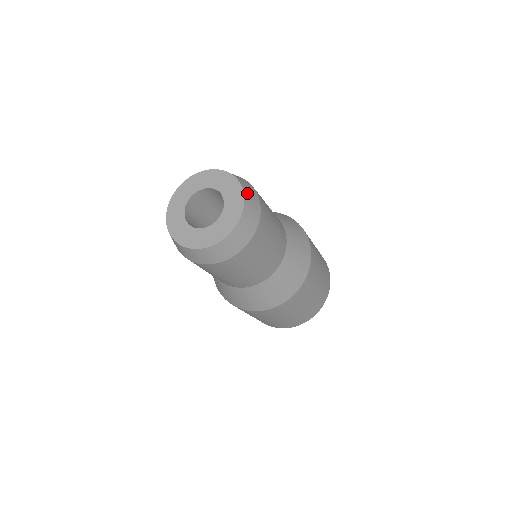
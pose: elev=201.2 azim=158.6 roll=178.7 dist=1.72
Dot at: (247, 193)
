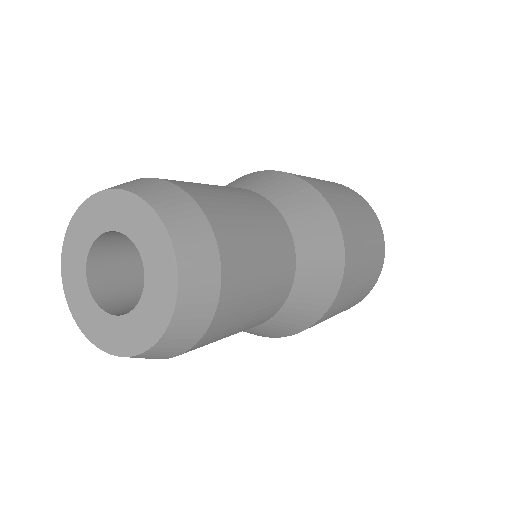
Dot at: (179, 324)
